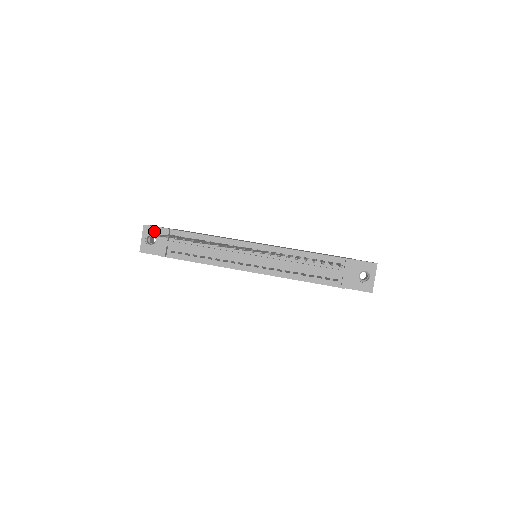
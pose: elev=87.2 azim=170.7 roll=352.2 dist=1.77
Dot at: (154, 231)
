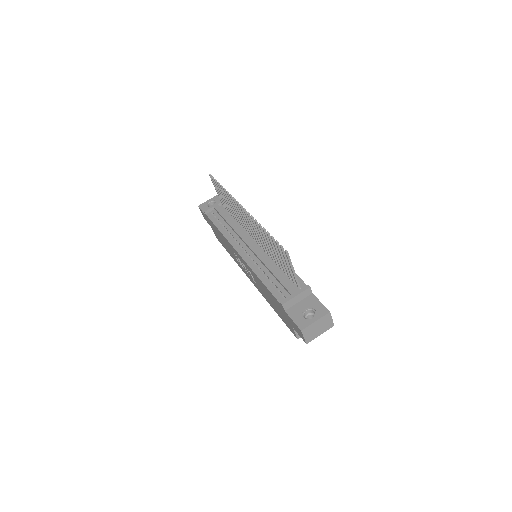
Dot at: (219, 200)
